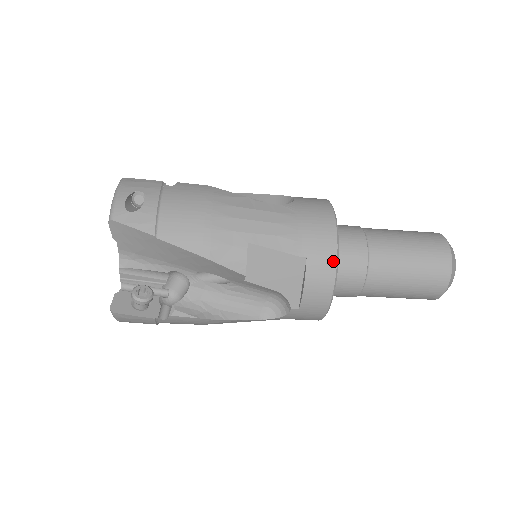
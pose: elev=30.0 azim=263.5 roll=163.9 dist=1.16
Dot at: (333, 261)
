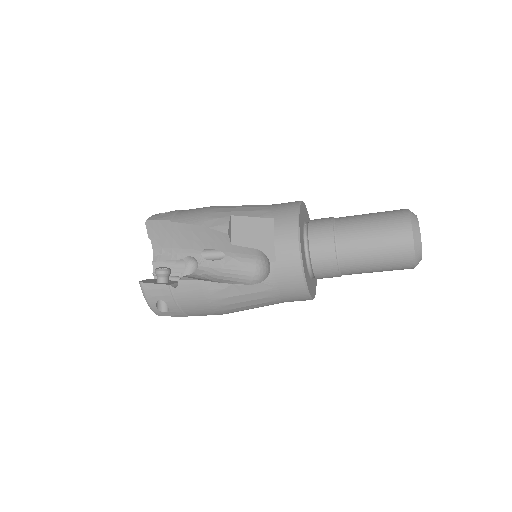
Dot at: (294, 216)
